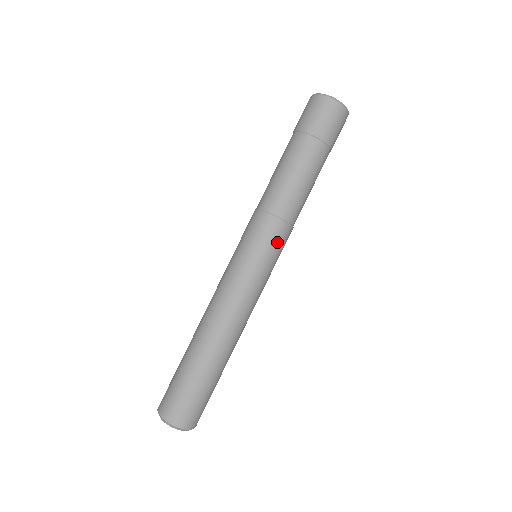
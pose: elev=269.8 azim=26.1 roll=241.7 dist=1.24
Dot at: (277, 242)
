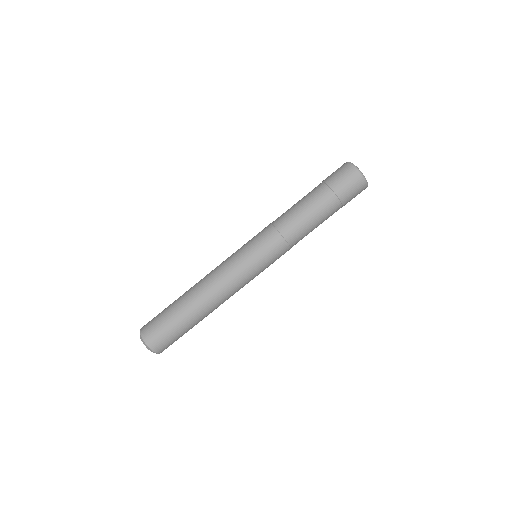
Dot at: (266, 243)
